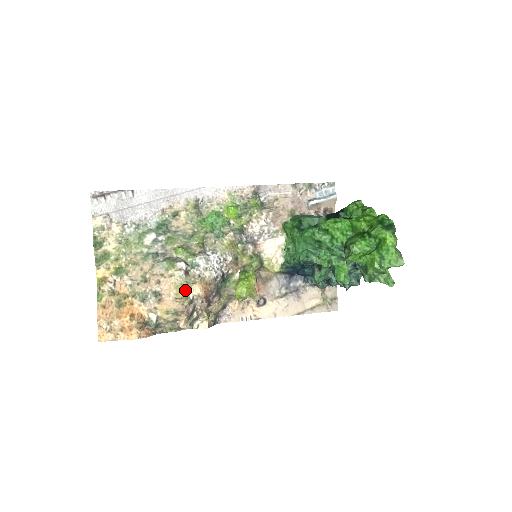
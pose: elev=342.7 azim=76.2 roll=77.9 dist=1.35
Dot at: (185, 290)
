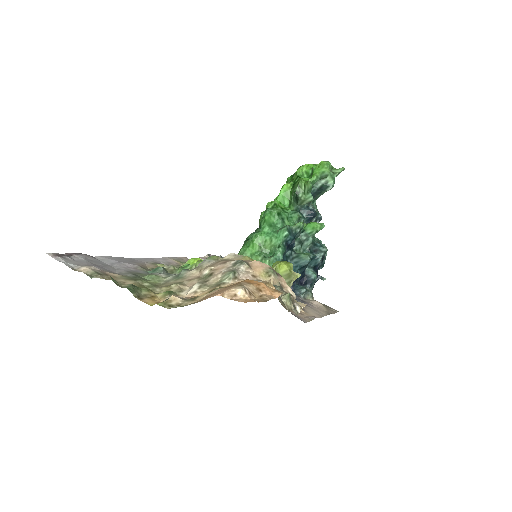
Dot at: occluded
